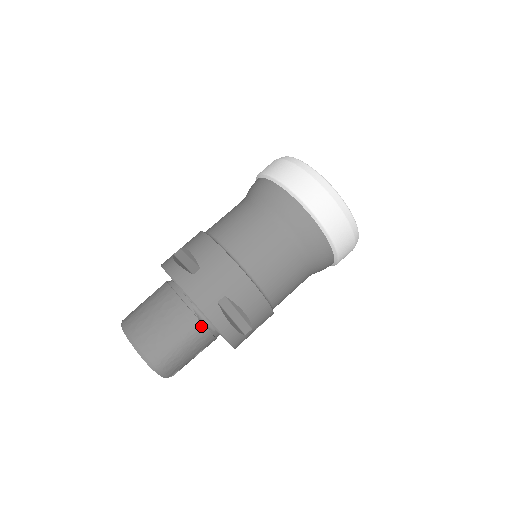
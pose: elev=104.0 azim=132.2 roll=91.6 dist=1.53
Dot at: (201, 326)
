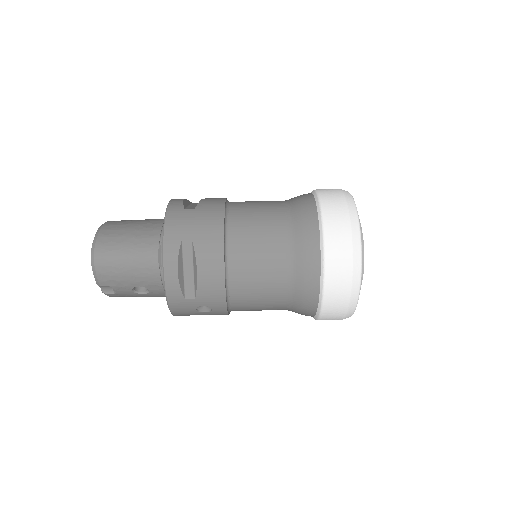
Dot at: (156, 256)
